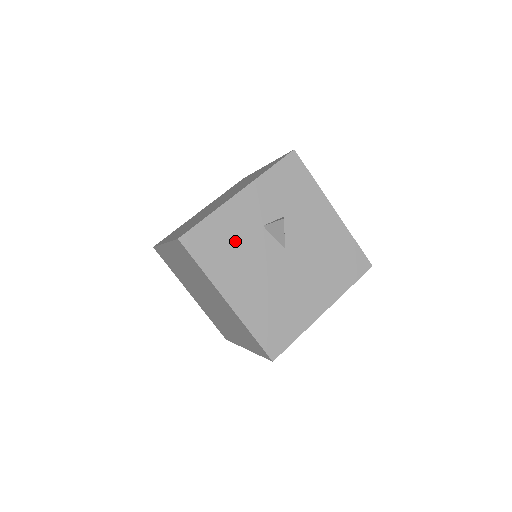
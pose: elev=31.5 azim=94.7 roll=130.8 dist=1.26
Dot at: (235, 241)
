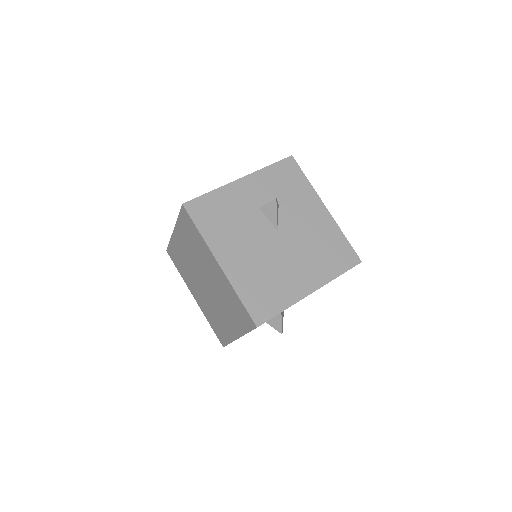
Dot at: (232, 215)
